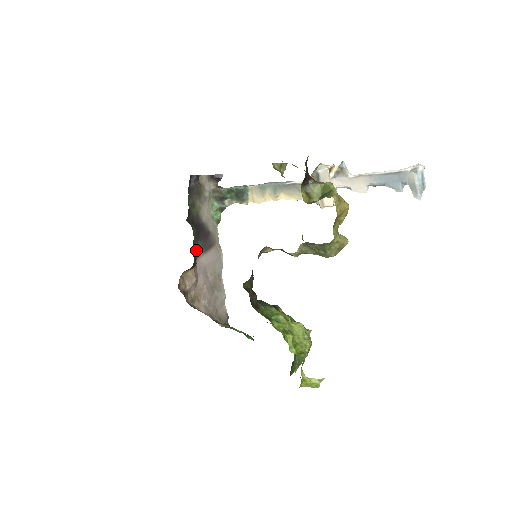
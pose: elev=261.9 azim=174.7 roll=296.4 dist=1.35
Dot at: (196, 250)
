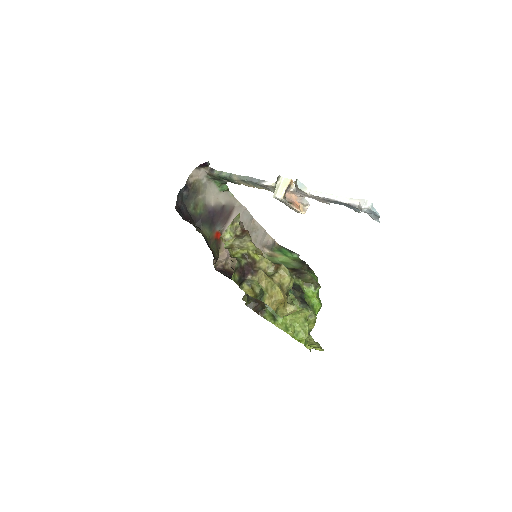
Dot at: (217, 233)
